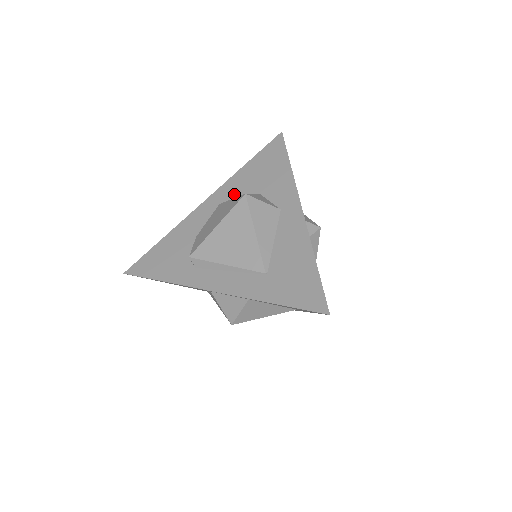
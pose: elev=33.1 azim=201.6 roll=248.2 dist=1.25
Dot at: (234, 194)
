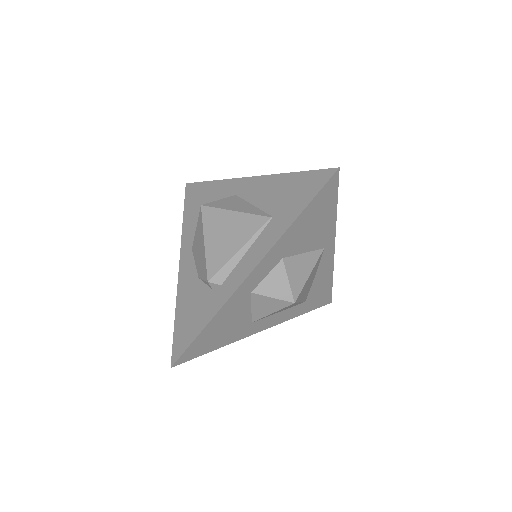
Dot at: occluded
